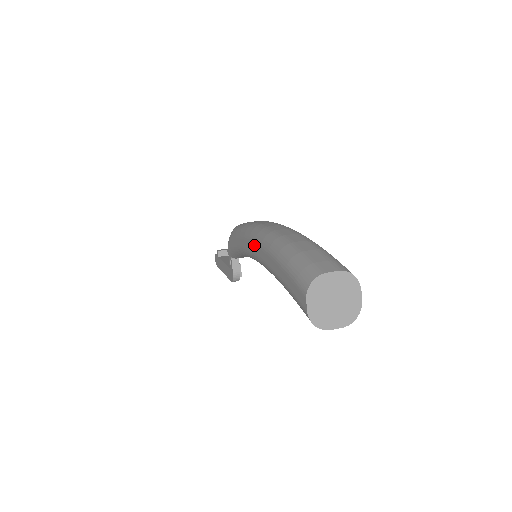
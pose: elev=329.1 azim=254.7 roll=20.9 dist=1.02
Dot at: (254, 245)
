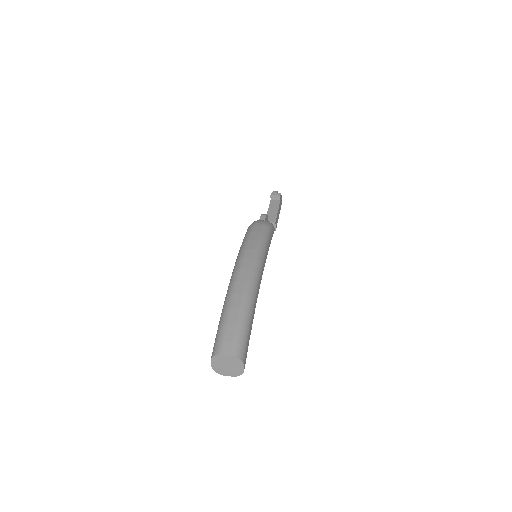
Dot at: occluded
